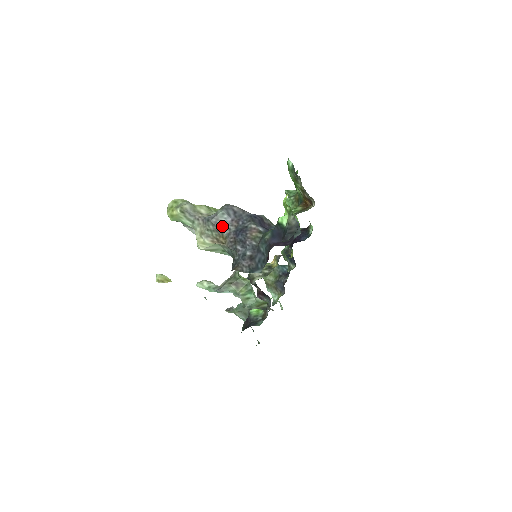
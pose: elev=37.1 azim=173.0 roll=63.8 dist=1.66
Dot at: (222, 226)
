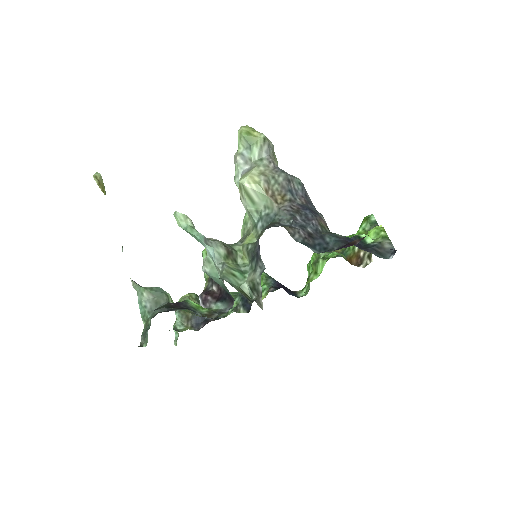
Dot at: (292, 189)
